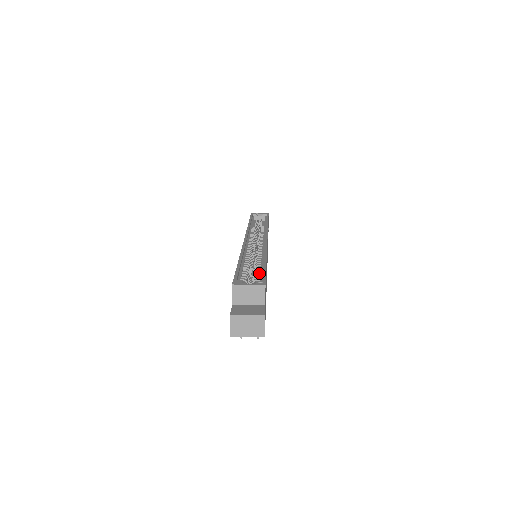
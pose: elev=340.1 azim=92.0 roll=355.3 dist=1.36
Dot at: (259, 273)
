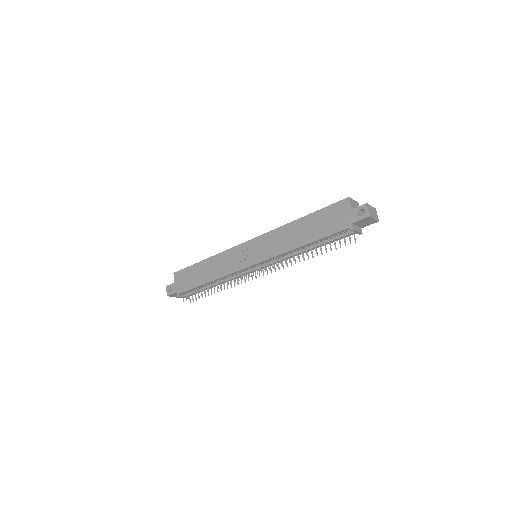
Dot at: occluded
